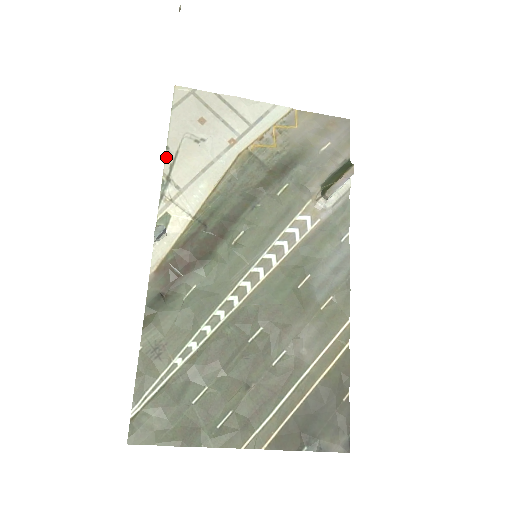
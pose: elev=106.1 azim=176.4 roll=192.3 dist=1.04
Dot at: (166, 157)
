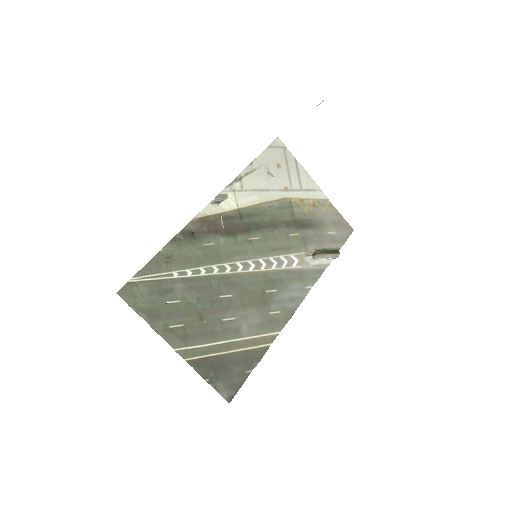
Dot at: (247, 167)
